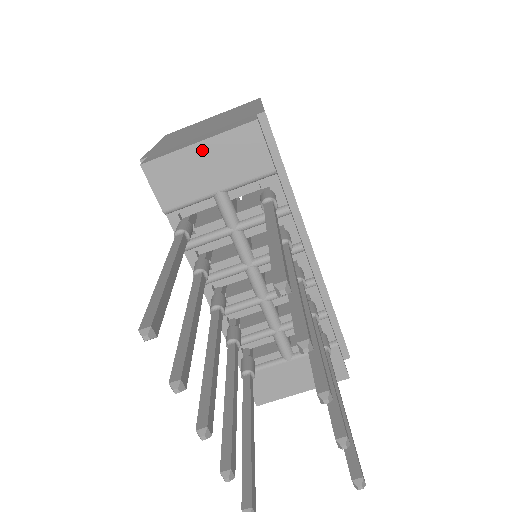
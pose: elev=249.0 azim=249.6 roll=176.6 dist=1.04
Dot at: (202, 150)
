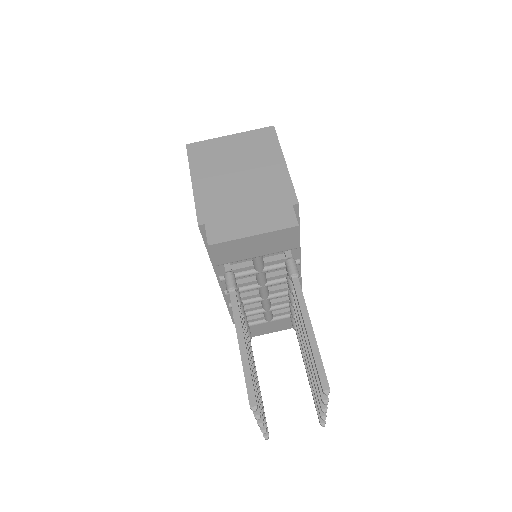
Dot at: (255, 239)
